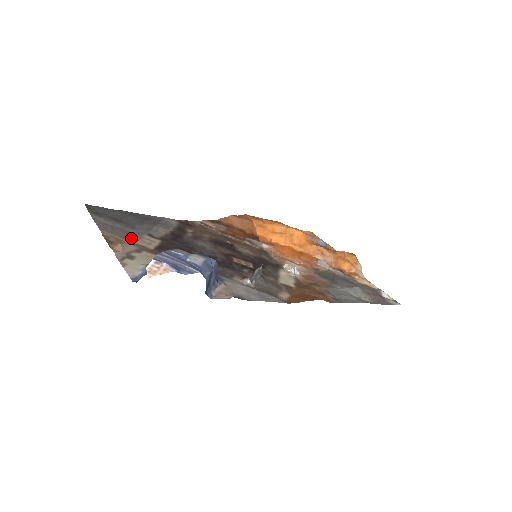
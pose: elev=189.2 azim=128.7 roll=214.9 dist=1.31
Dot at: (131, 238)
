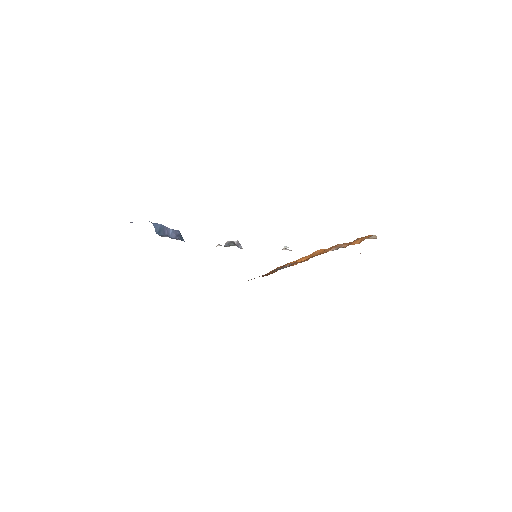
Dot at: occluded
